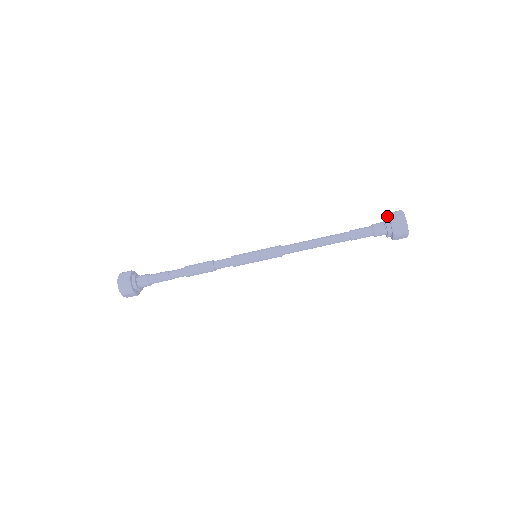
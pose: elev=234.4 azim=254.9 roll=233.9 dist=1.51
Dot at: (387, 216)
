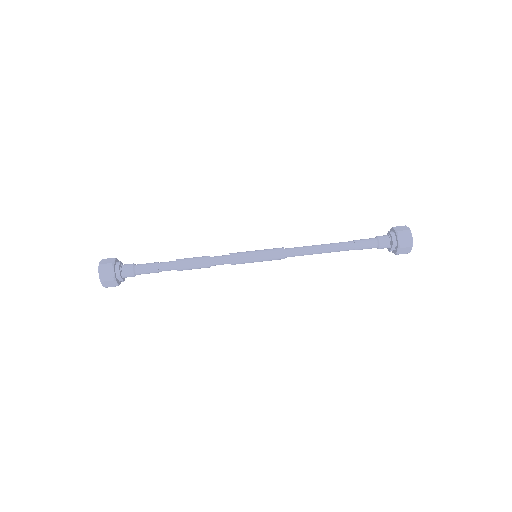
Dot at: (391, 230)
